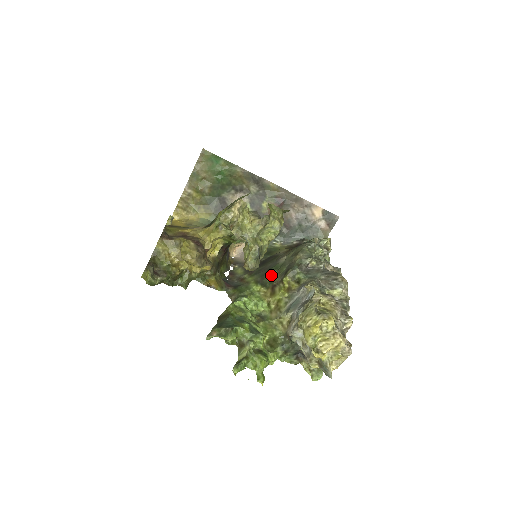
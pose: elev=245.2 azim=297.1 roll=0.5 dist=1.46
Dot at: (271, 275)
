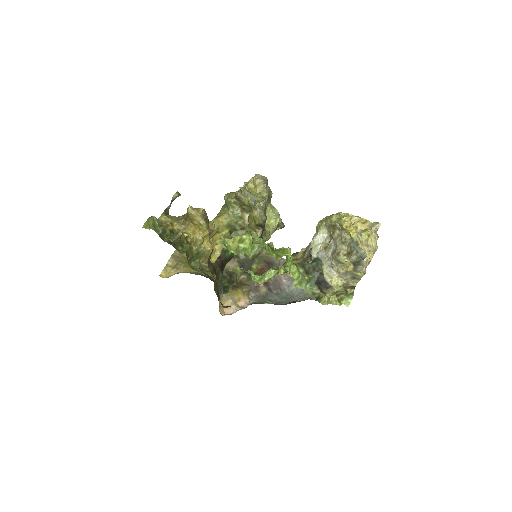
Dot at: occluded
